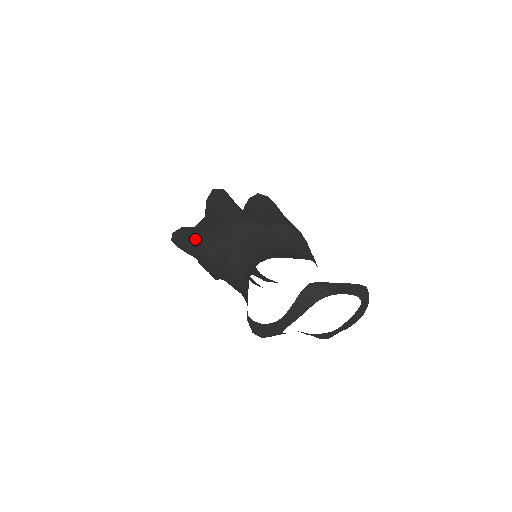
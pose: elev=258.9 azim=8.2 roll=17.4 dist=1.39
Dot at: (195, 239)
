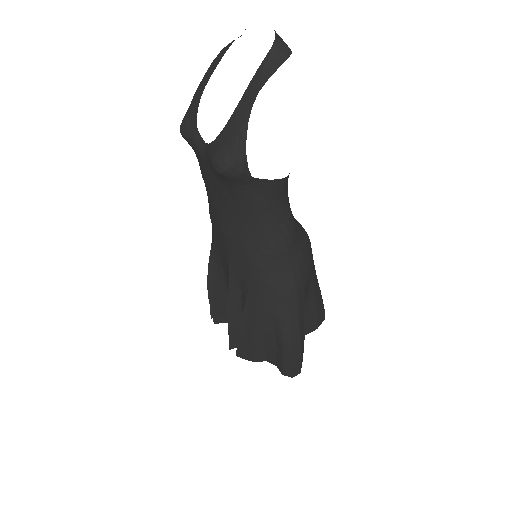
Dot at: occluded
